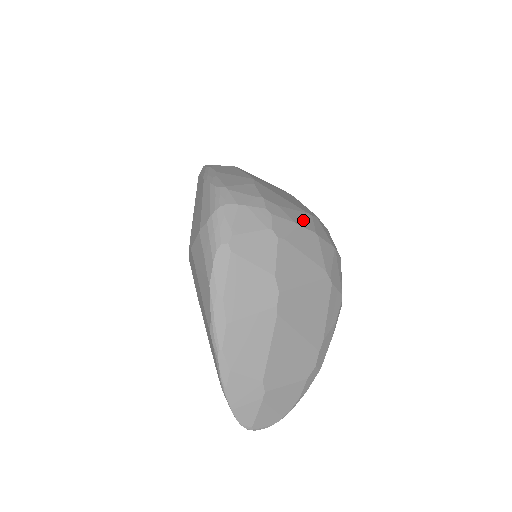
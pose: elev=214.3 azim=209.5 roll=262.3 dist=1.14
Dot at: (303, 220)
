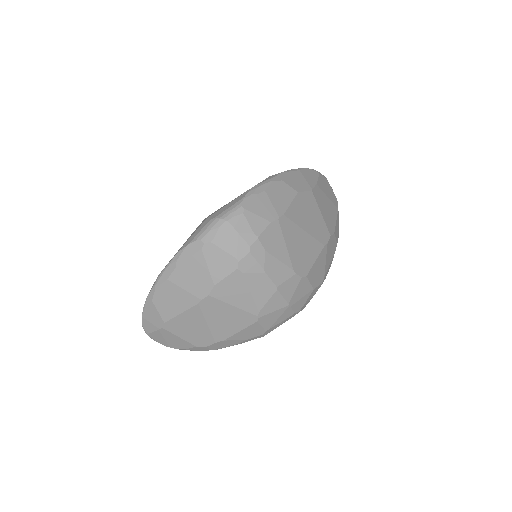
Dot at: (278, 272)
